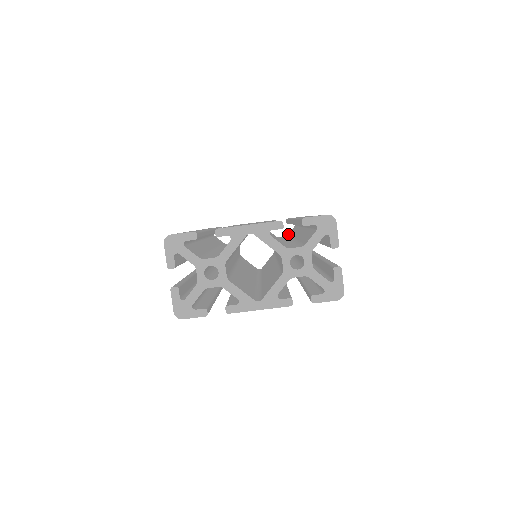
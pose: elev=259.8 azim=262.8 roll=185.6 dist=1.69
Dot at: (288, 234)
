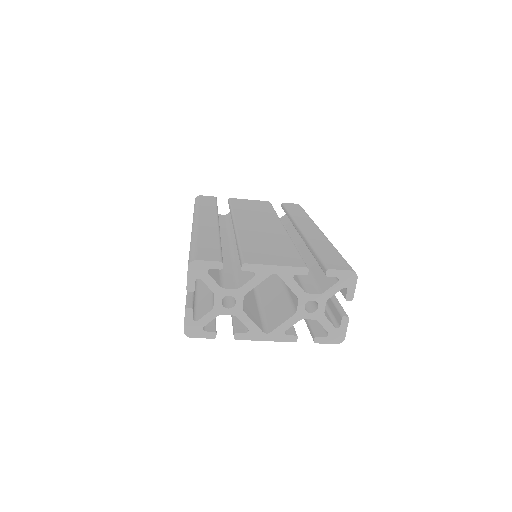
Dot at: (281, 218)
